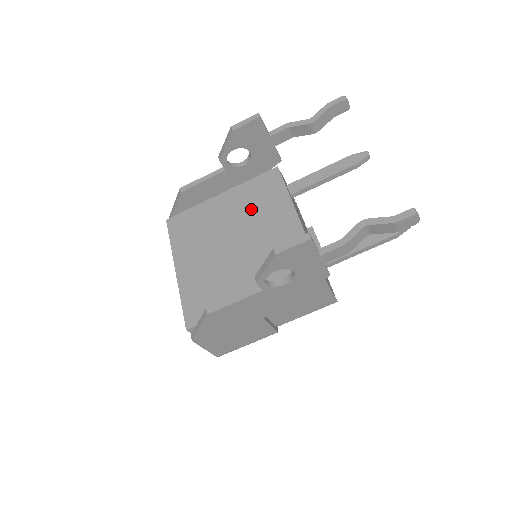
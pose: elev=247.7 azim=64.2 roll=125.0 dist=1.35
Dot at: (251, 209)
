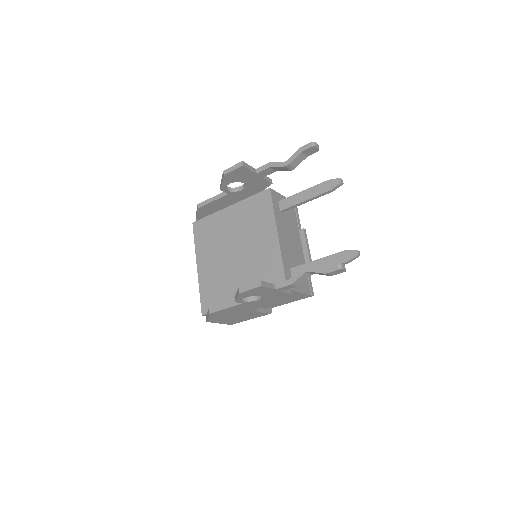
Dot at: (248, 225)
